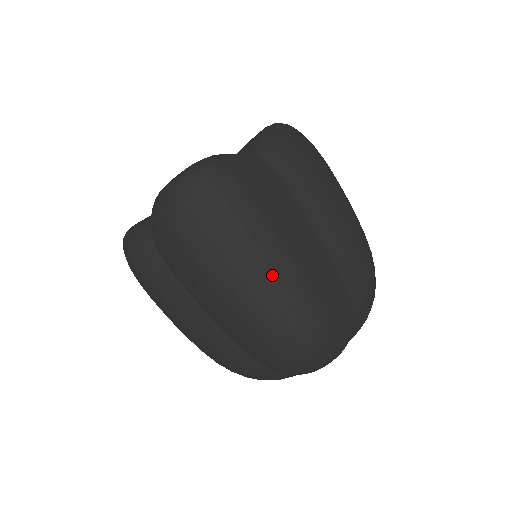
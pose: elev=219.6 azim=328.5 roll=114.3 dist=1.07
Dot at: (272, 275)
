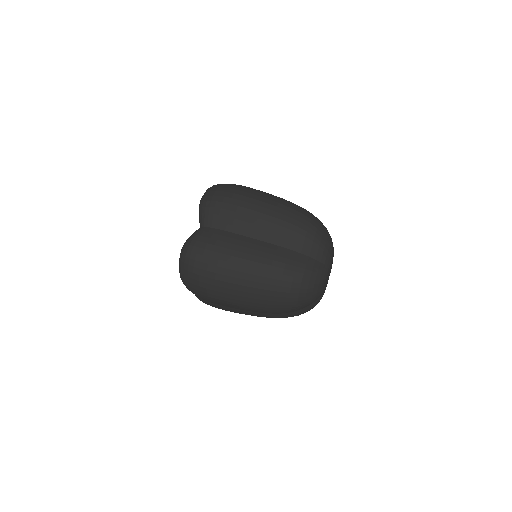
Dot at: (275, 196)
